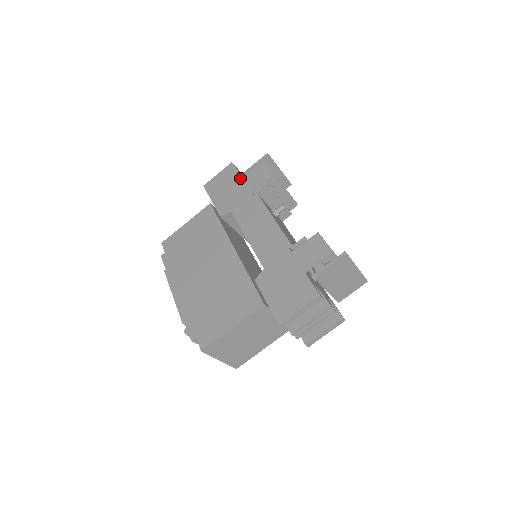
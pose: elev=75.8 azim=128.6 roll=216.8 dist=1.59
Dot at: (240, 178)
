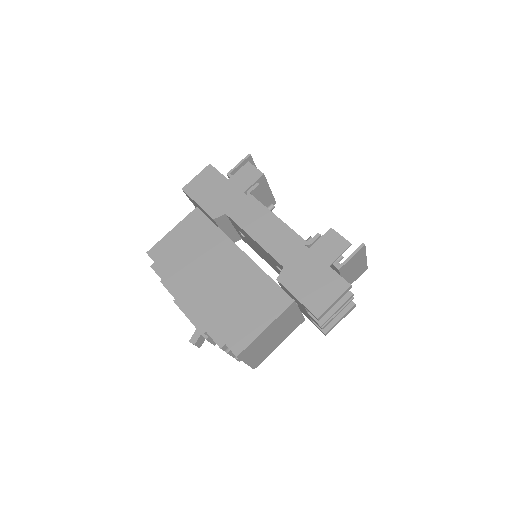
Dot at: (226, 180)
